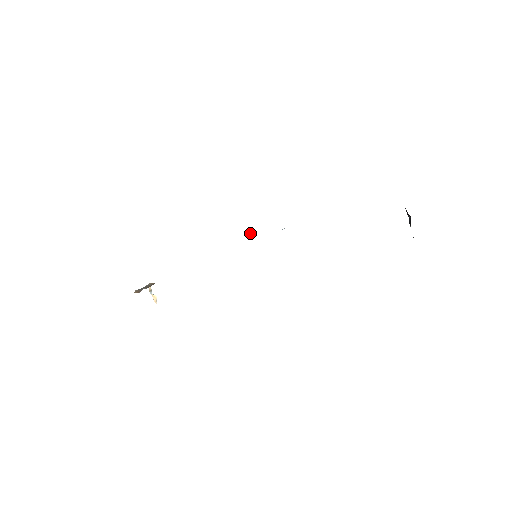
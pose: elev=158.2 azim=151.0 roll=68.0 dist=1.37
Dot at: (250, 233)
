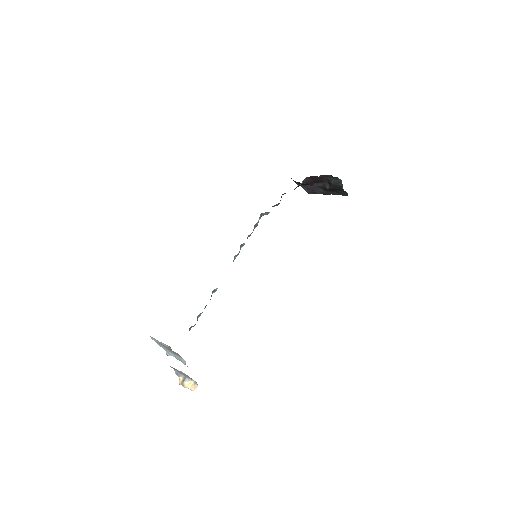
Dot at: (240, 248)
